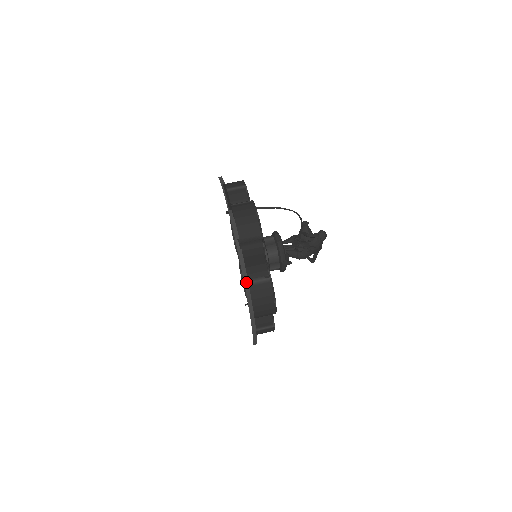
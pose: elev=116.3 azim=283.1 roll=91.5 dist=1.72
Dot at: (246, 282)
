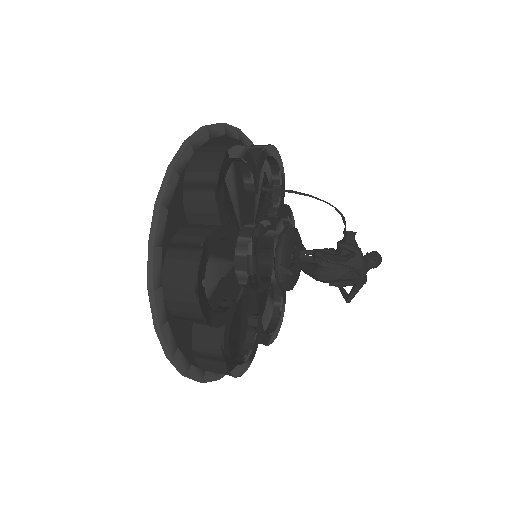
Dot at: (153, 232)
